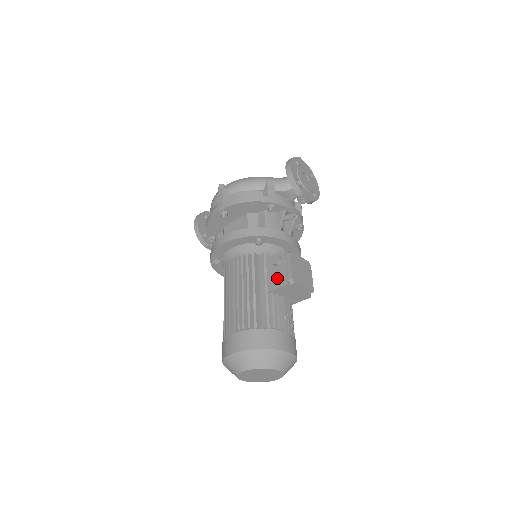
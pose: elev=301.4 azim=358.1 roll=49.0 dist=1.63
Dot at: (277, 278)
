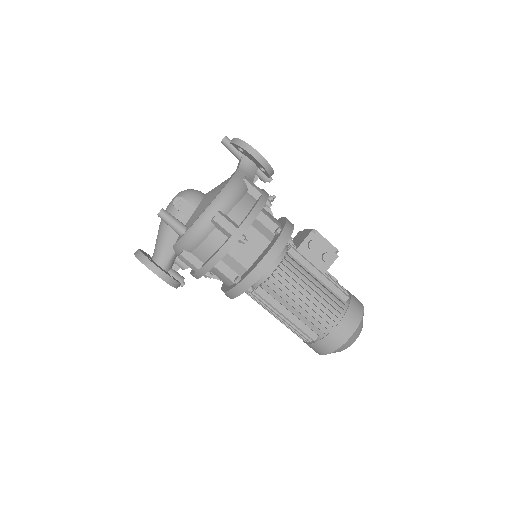
Dot at: (329, 258)
